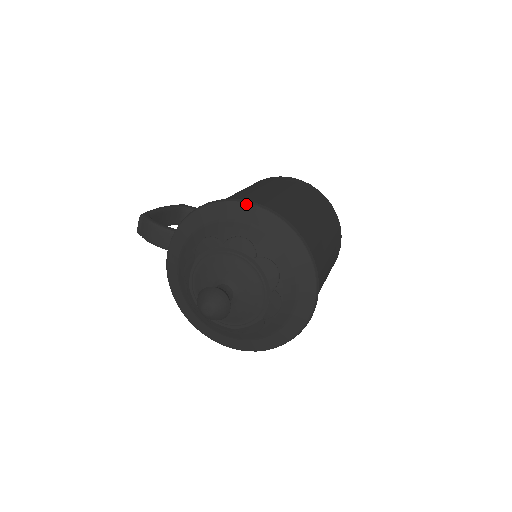
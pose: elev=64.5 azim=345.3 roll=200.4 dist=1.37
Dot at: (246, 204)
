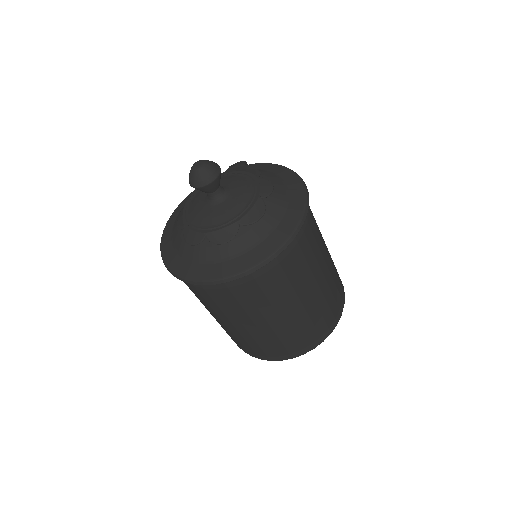
Dot at: (302, 182)
